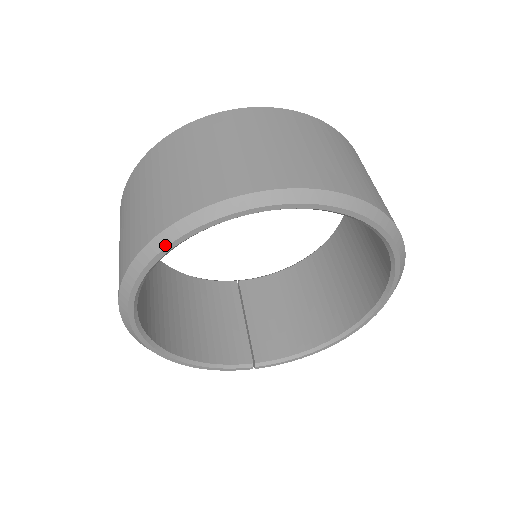
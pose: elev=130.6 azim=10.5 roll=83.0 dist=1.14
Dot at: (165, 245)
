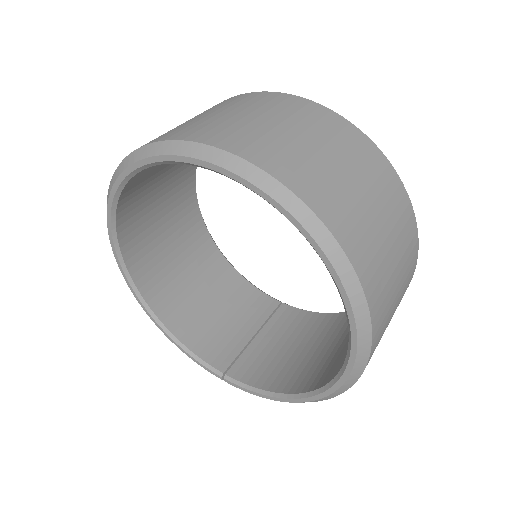
Dot at: (120, 173)
